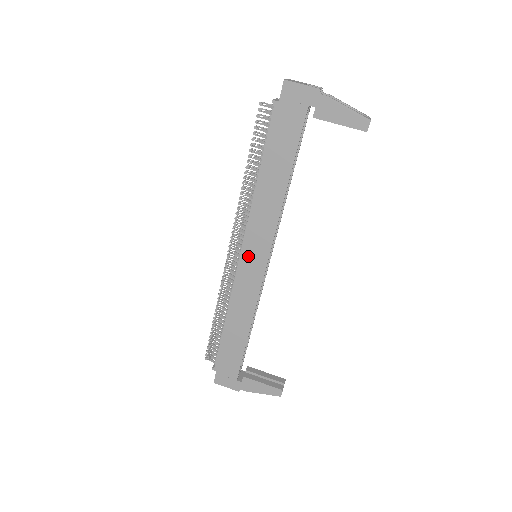
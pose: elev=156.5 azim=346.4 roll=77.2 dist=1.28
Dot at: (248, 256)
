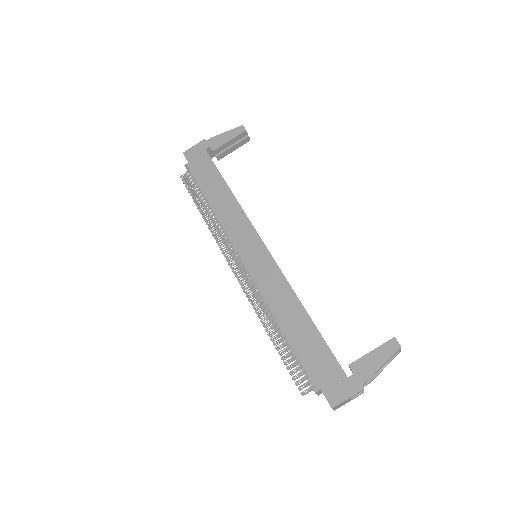
Dot at: (247, 254)
